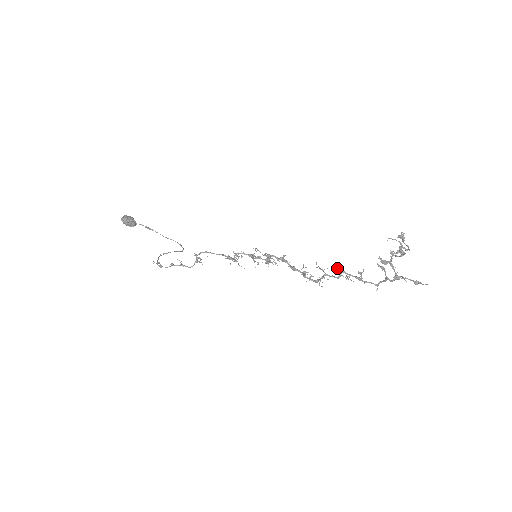
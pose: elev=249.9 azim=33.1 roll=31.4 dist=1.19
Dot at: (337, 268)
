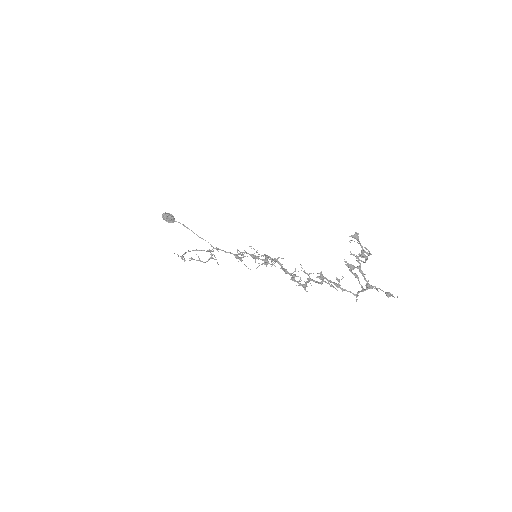
Dot at: occluded
